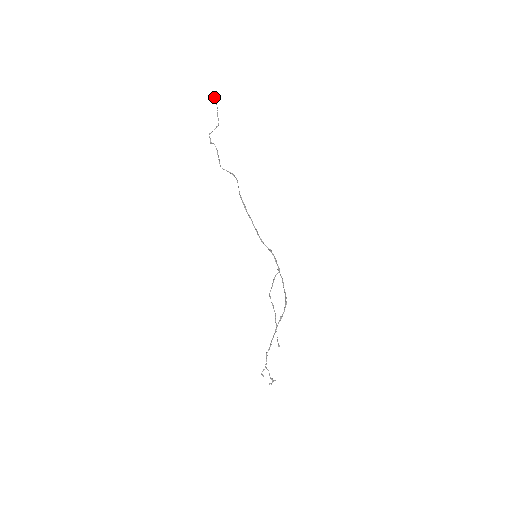
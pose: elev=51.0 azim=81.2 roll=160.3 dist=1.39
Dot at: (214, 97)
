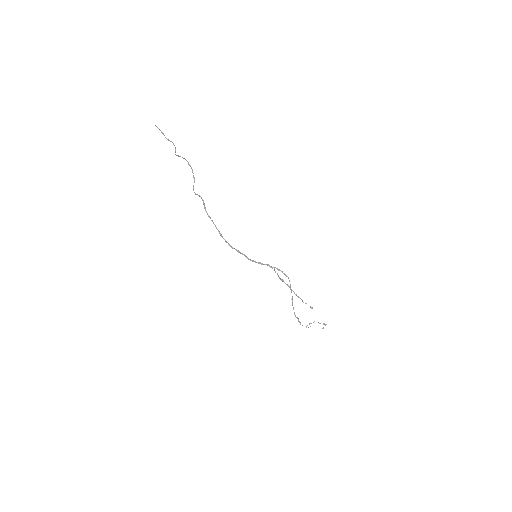
Dot at: occluded
